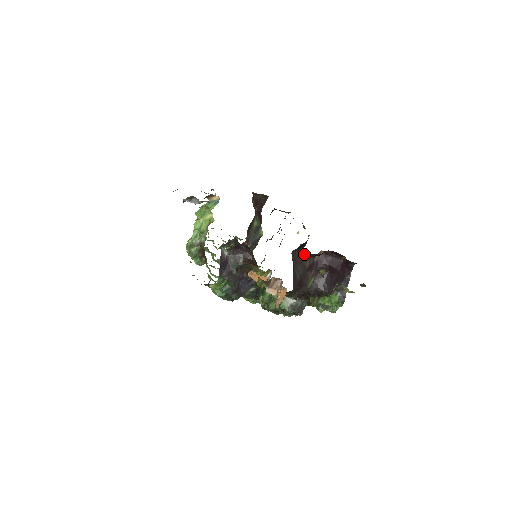
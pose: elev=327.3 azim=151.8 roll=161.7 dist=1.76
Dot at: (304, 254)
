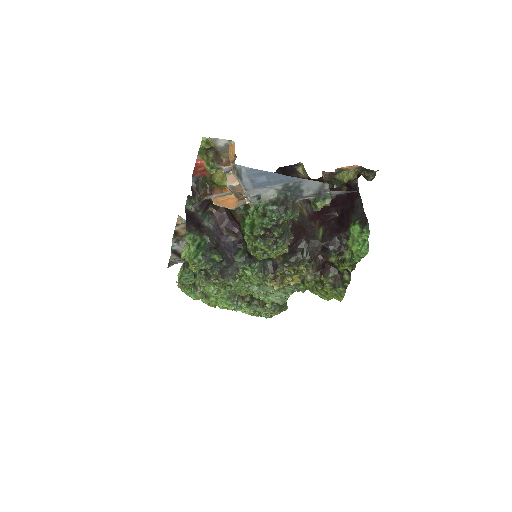
Dot at: occluded
